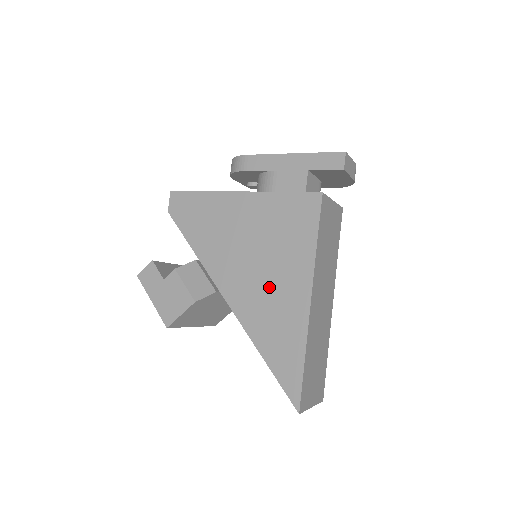
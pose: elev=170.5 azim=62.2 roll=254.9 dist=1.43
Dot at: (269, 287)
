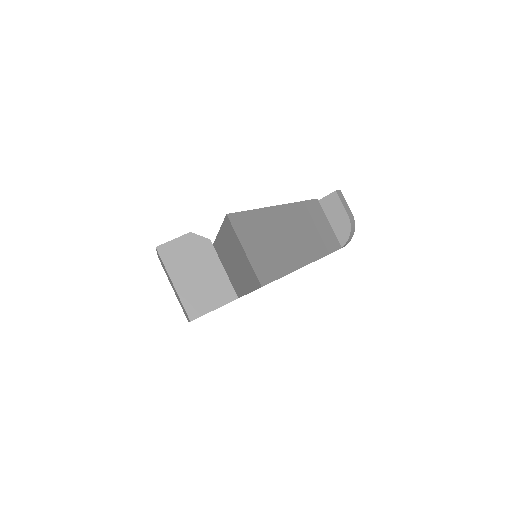
Dot at: occluded
